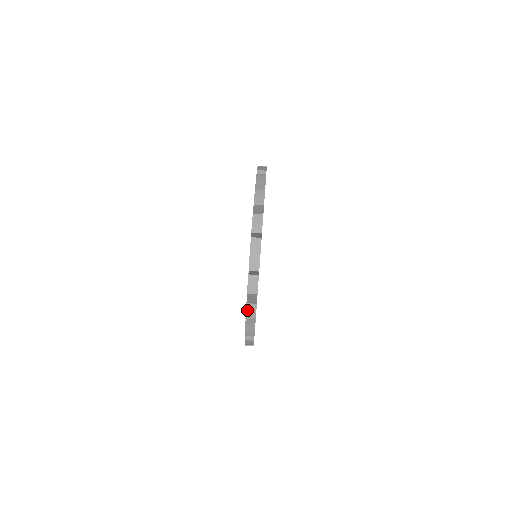
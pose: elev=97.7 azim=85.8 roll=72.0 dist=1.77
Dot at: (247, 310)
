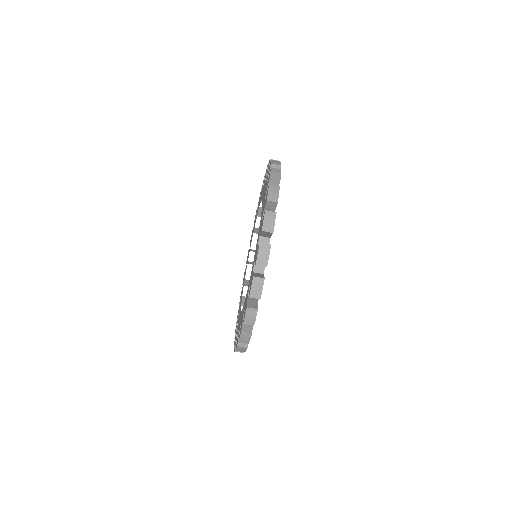
Dot at: (237, 349)
